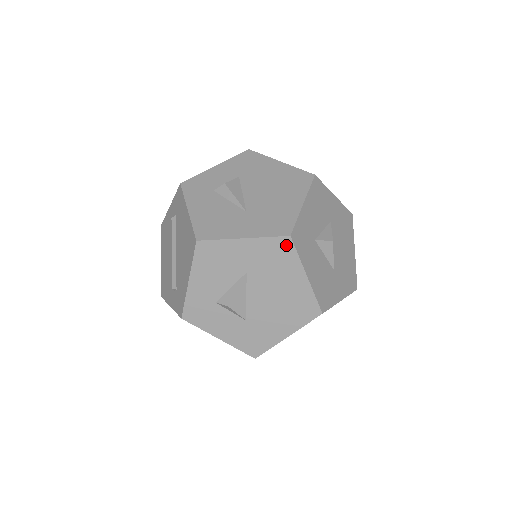
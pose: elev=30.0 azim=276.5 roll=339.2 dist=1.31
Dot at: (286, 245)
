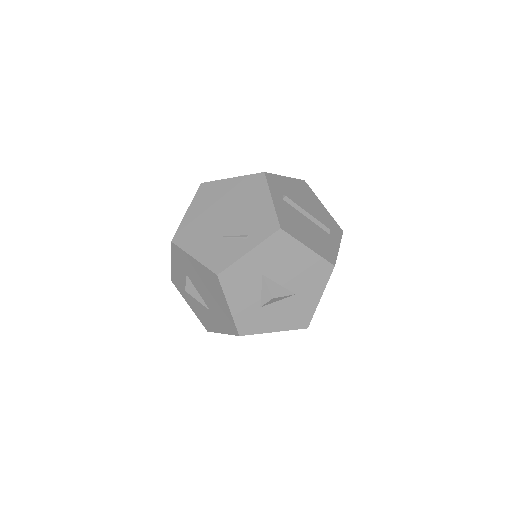
Dot at: (244, 335)
